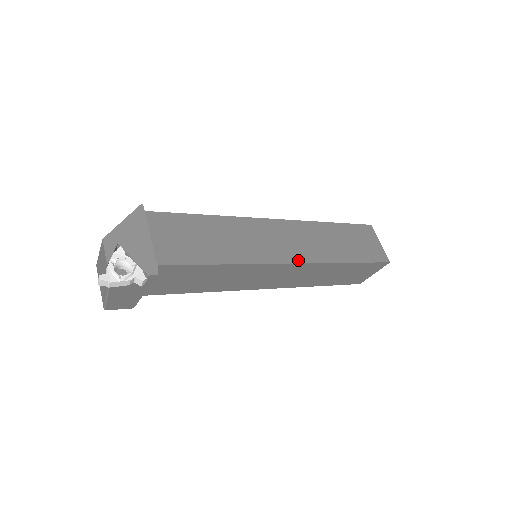
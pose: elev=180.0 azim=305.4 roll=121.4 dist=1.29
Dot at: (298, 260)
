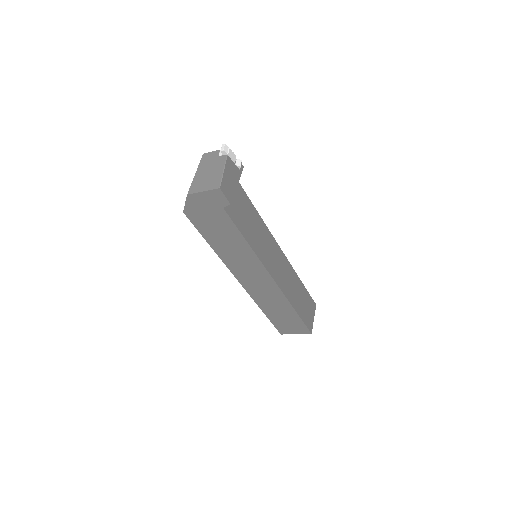
Dot at: occluded
